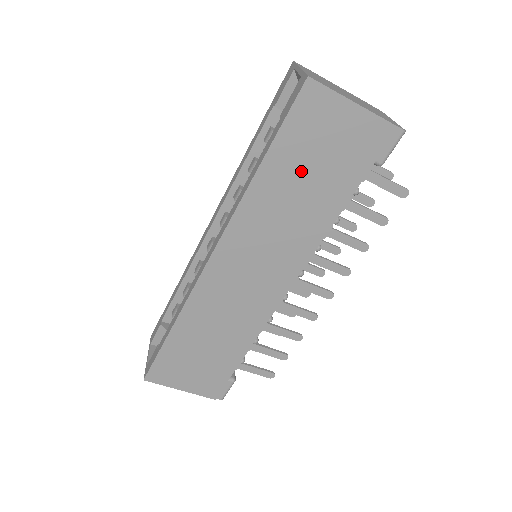
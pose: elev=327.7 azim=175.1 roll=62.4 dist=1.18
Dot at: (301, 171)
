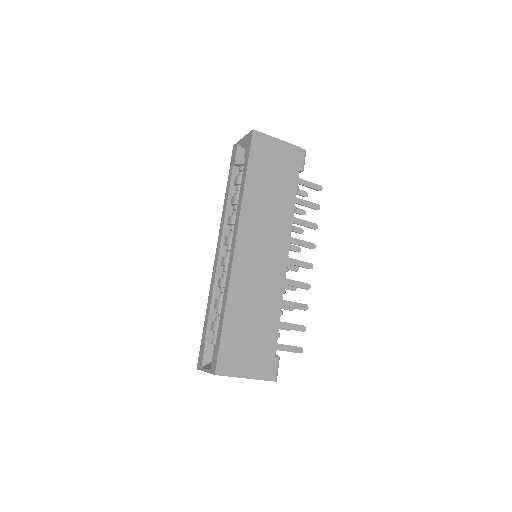
Dot at: (267, 179)
